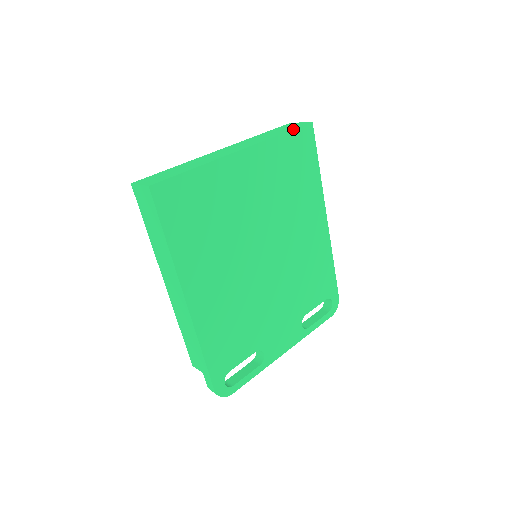
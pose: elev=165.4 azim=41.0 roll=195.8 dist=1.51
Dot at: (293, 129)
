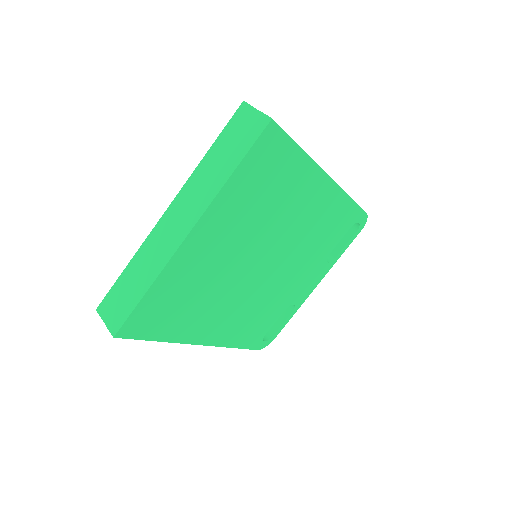
Dot at: (246, 153)
